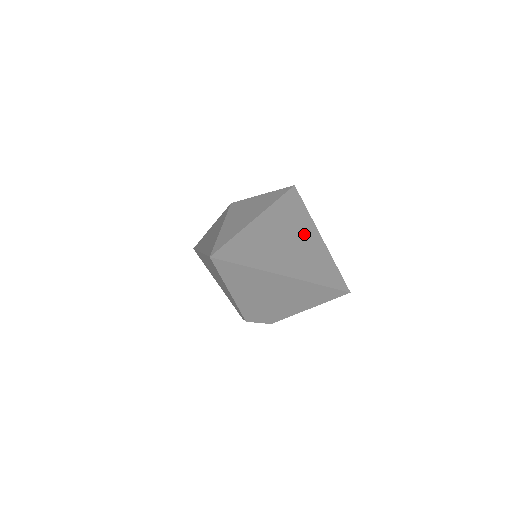
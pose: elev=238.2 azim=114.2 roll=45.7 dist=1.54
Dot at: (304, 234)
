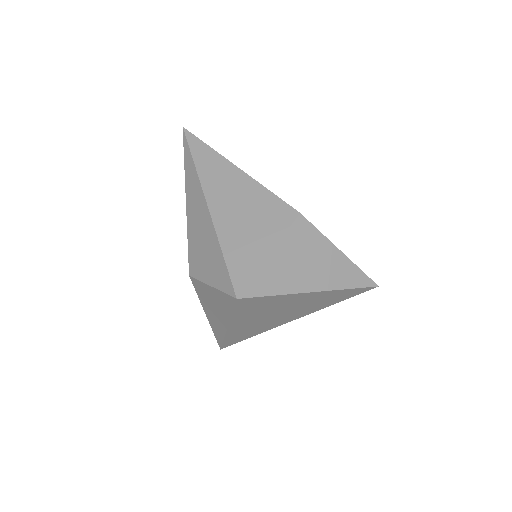
Dot at: (286, 305)
